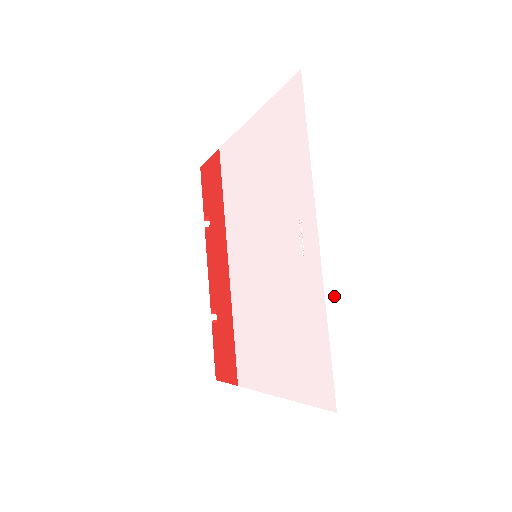
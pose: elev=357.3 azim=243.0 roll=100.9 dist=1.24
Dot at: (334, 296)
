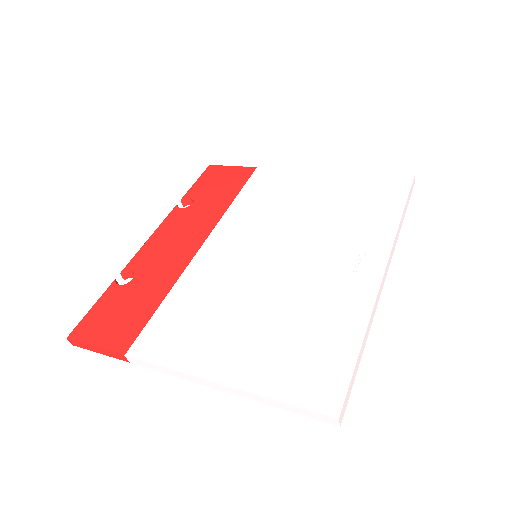
Dot at: (371, 323)
